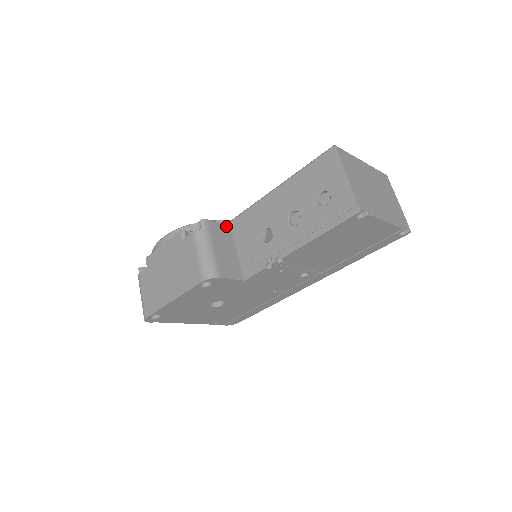
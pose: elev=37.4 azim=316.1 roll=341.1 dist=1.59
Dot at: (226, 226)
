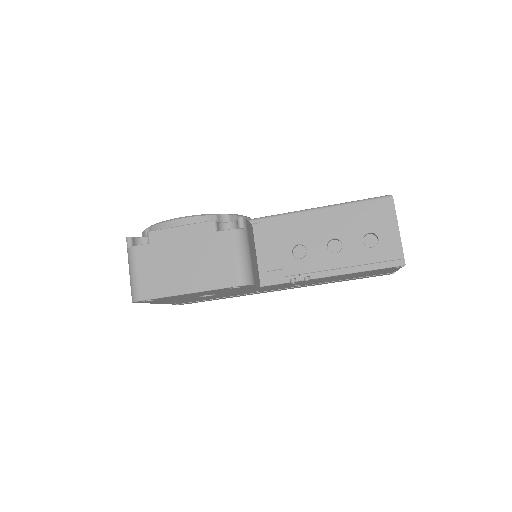
Dot at: (251, 225)
